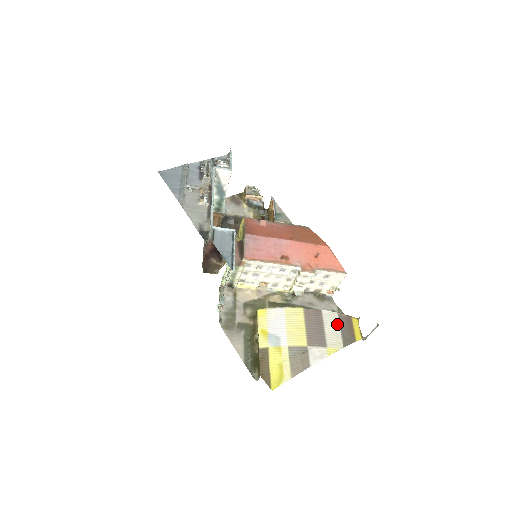
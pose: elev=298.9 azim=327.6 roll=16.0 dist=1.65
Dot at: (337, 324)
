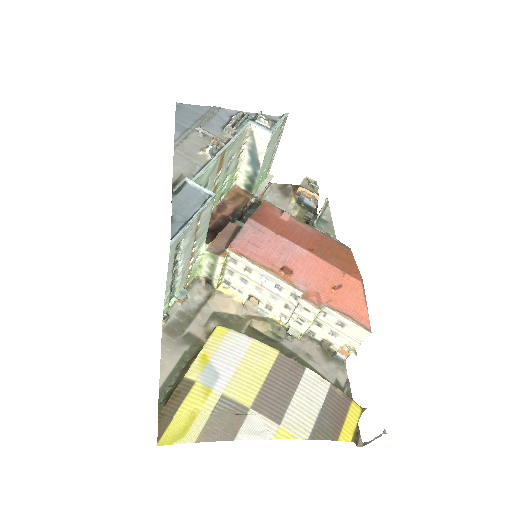
Dot at: (319, 399)
